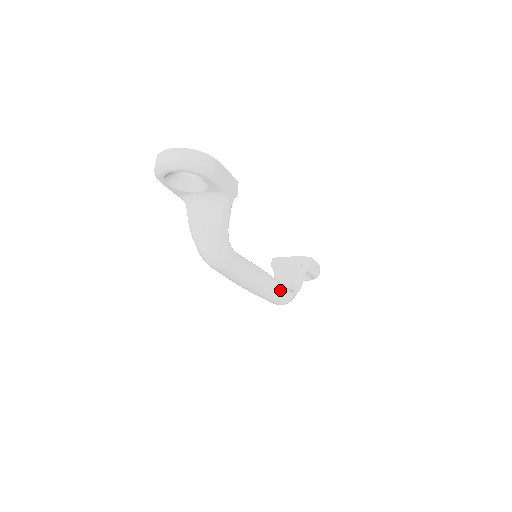
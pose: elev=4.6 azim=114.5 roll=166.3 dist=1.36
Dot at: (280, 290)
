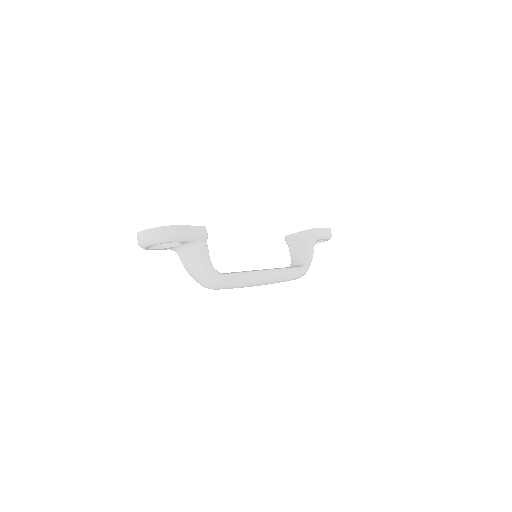
Dot at: (287, 274)
